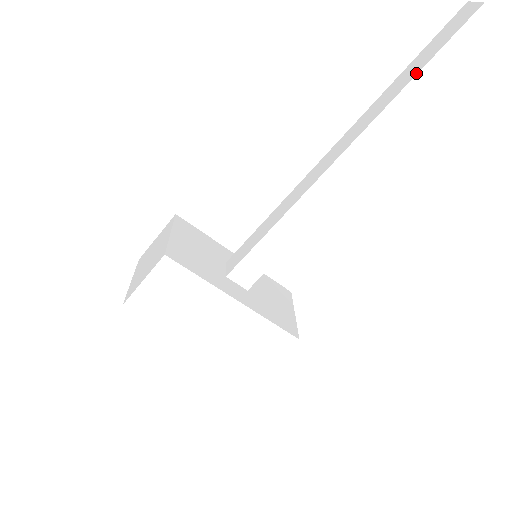
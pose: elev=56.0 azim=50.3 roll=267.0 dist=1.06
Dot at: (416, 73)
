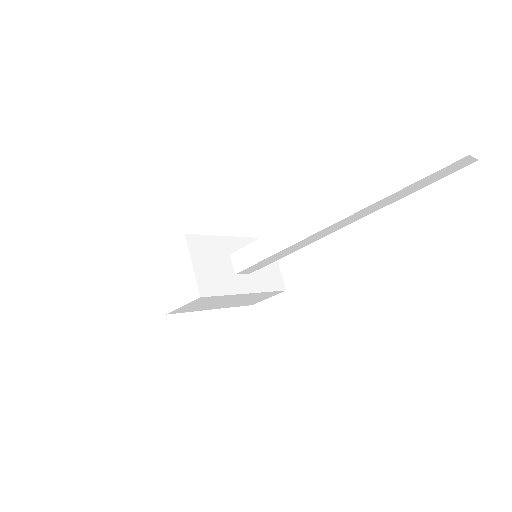
Dot at: (404, 186)
